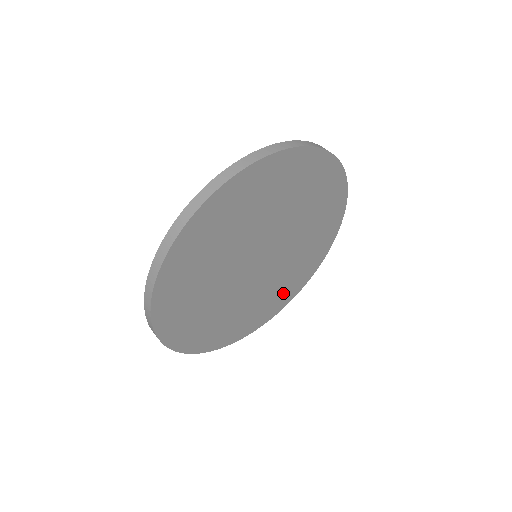
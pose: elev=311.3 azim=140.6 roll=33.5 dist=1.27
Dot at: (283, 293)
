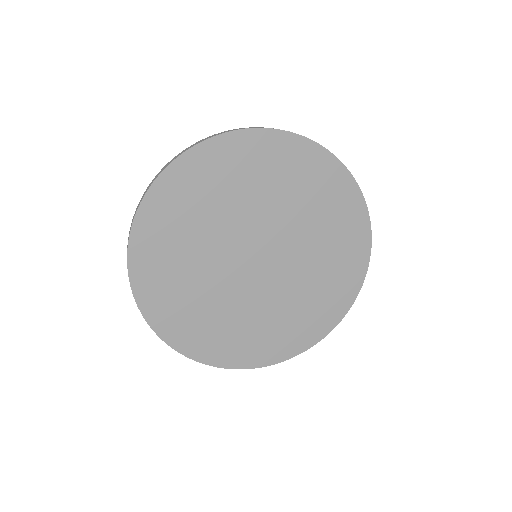
Dot at: (336, 283)
